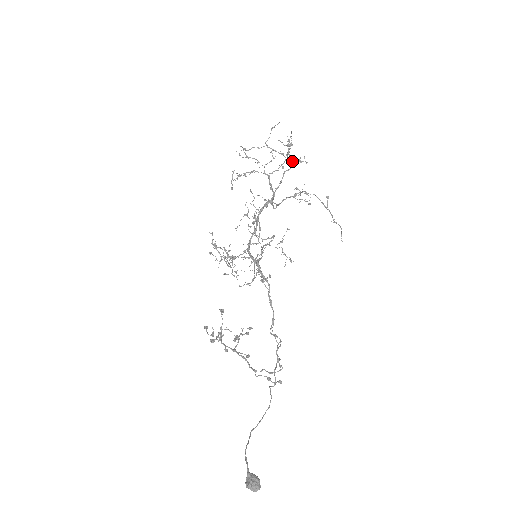
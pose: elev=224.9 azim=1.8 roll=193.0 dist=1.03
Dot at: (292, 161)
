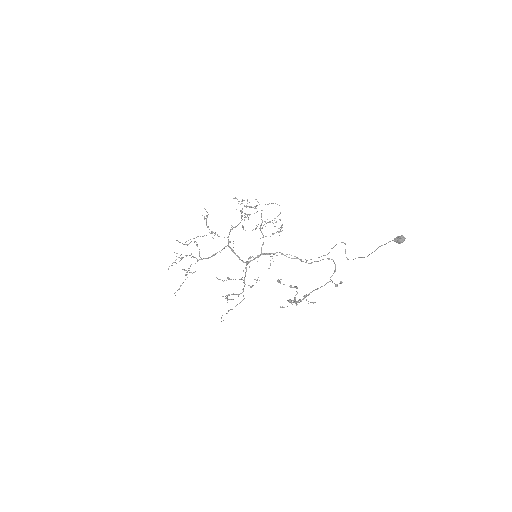
Dot at: occluded
